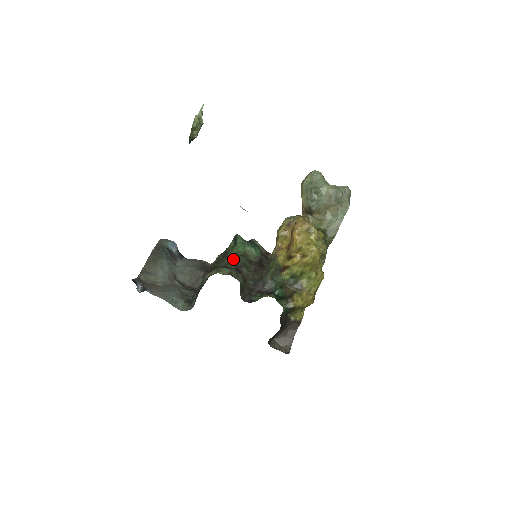
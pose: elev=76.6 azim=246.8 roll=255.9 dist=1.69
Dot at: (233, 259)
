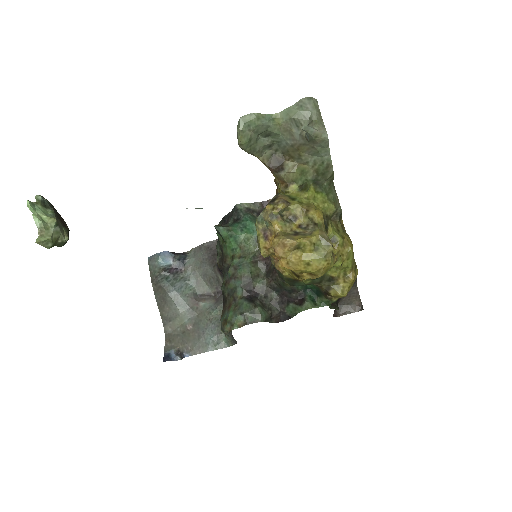
Dot at: (235, 282)
